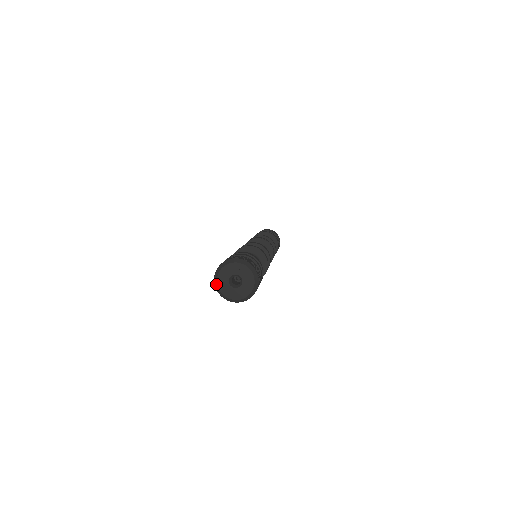
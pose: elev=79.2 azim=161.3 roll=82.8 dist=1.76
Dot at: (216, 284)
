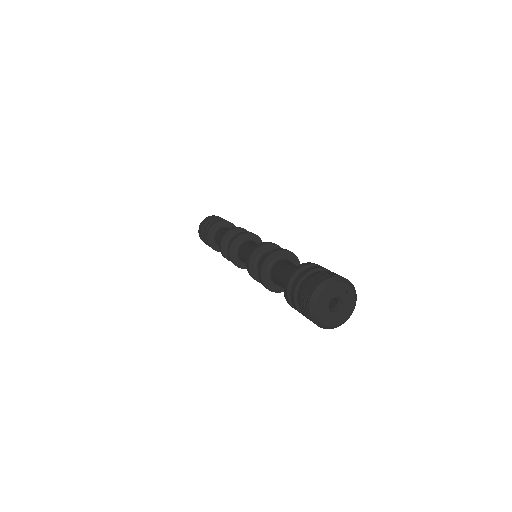
Dot at: (314, 301)
